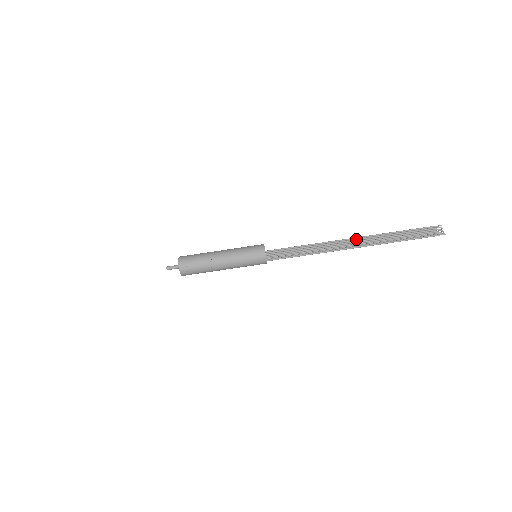
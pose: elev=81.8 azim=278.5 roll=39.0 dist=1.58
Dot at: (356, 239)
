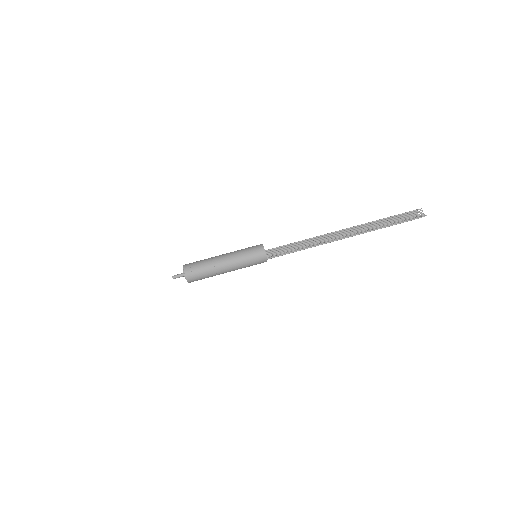
Dot at: (346, 230)
